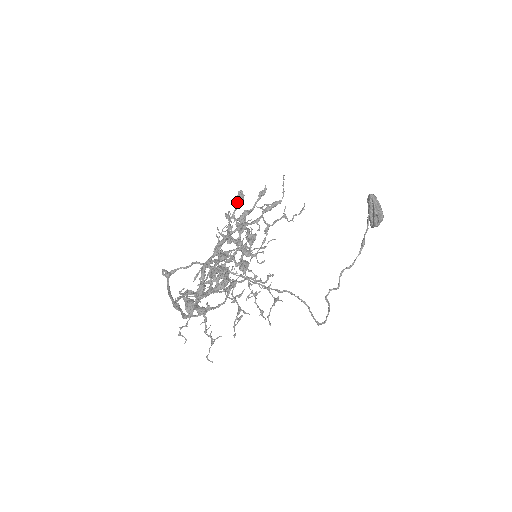
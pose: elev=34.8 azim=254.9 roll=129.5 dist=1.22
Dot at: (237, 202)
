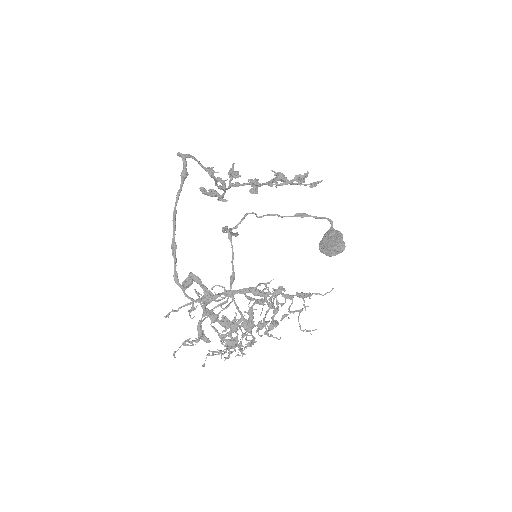
Dot at: (295, 179)
